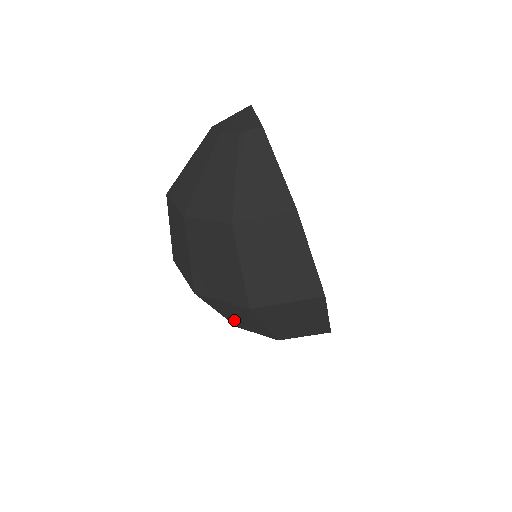
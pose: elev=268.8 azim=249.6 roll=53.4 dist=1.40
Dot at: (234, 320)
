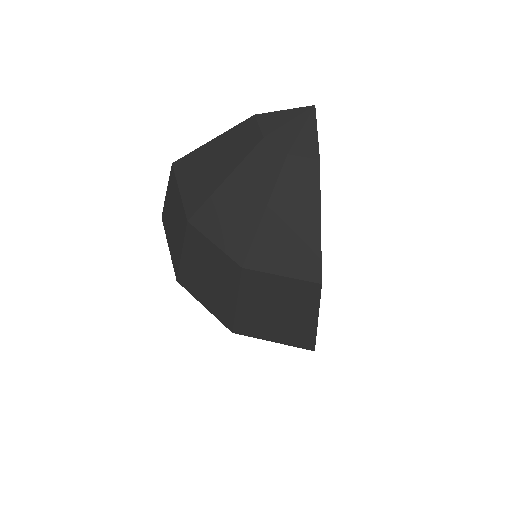
Dot at: occluded
